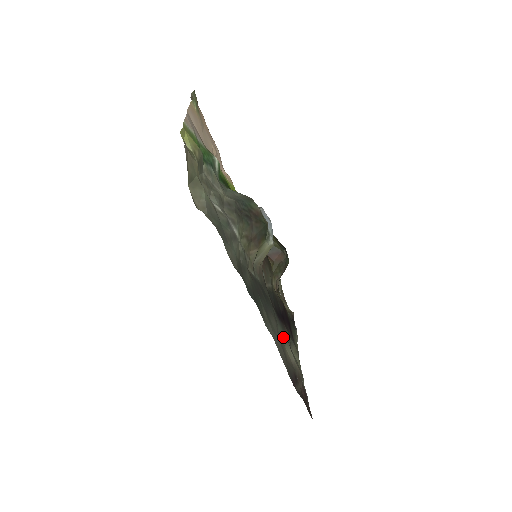
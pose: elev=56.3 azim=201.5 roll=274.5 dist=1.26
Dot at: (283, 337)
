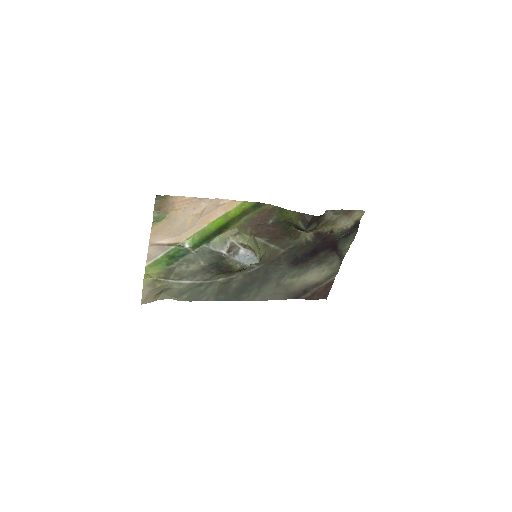
Dot at: (298, 274)
